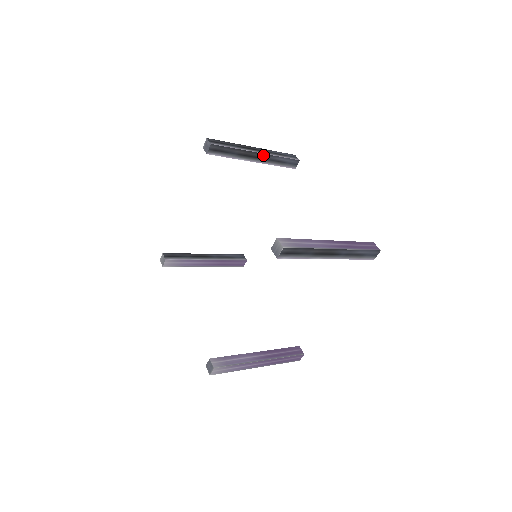
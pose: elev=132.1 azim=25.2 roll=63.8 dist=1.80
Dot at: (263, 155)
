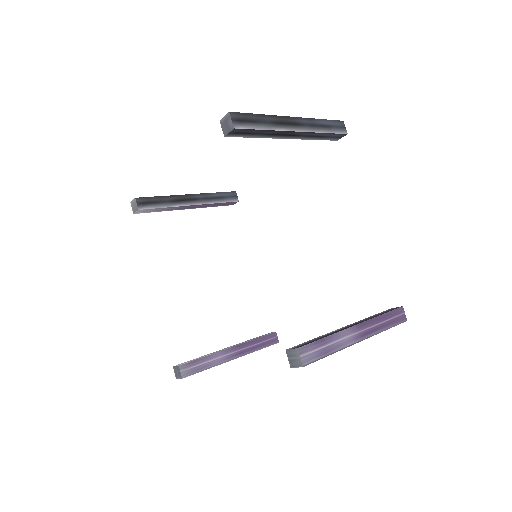
Dot at: (302, 132)
